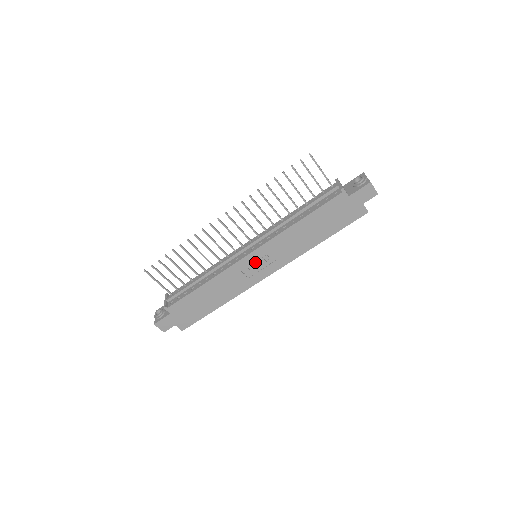
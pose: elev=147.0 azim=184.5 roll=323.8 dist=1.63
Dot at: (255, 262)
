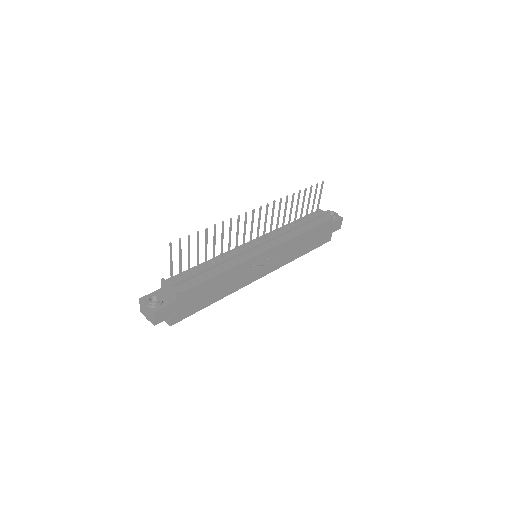
Dot at: (263, 261)
